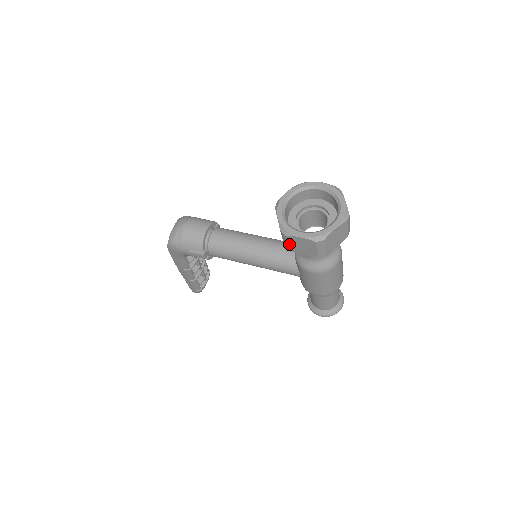
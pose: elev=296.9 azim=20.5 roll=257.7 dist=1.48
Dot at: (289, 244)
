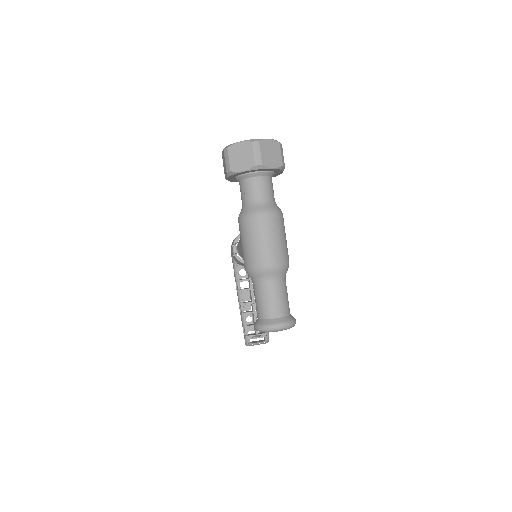
Dot at: occluded
